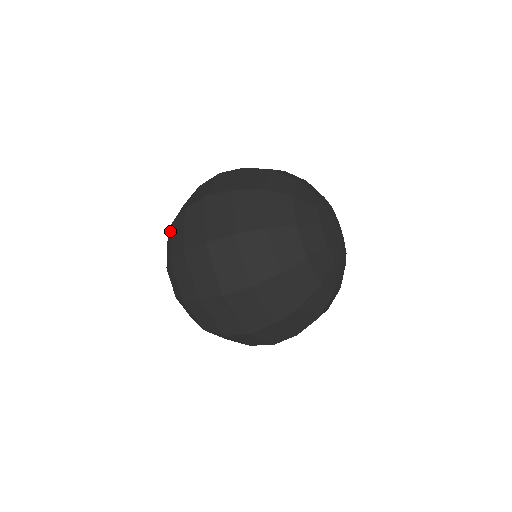
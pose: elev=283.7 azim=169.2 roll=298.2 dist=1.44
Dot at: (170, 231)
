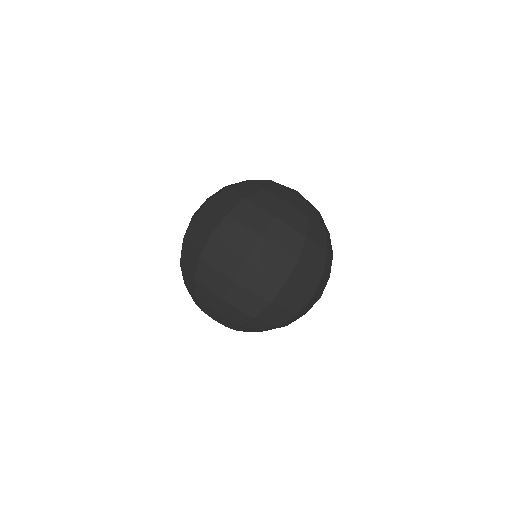
Dot at: occluded
